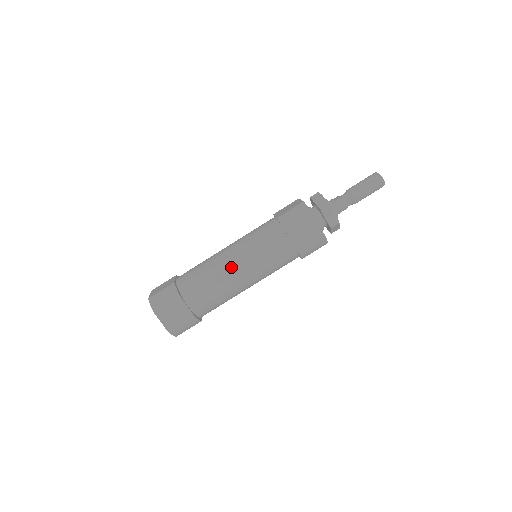
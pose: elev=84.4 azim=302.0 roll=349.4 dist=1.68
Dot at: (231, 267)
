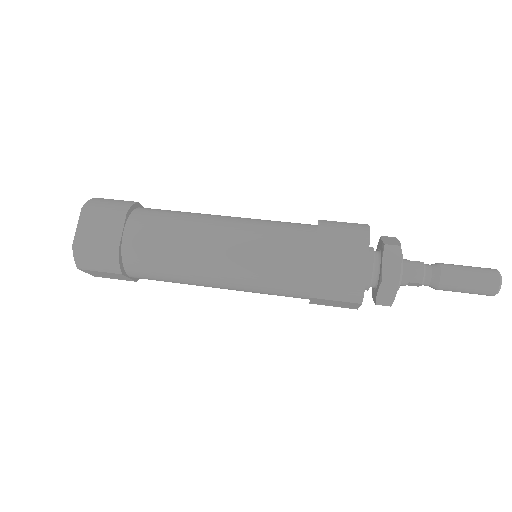
Dot at: (214, 227)
